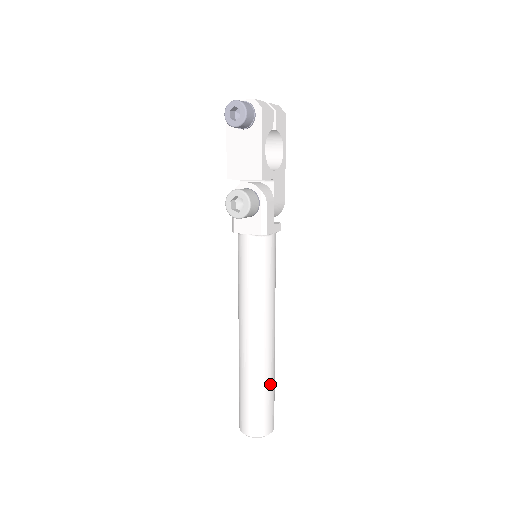
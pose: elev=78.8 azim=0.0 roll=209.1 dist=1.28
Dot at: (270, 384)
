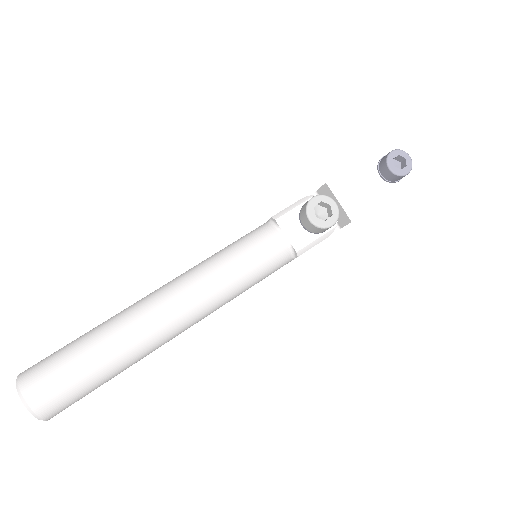
Dot at: (120, 372)
